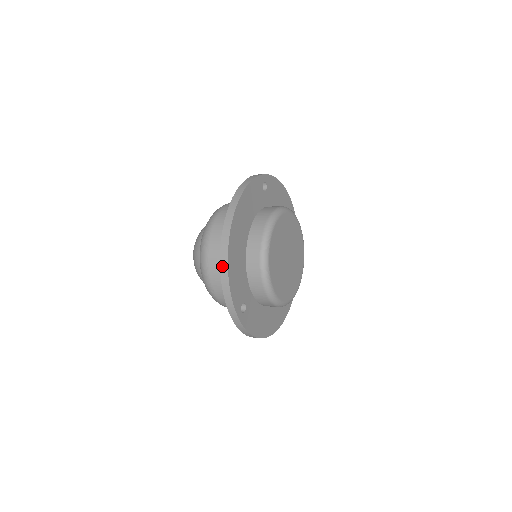
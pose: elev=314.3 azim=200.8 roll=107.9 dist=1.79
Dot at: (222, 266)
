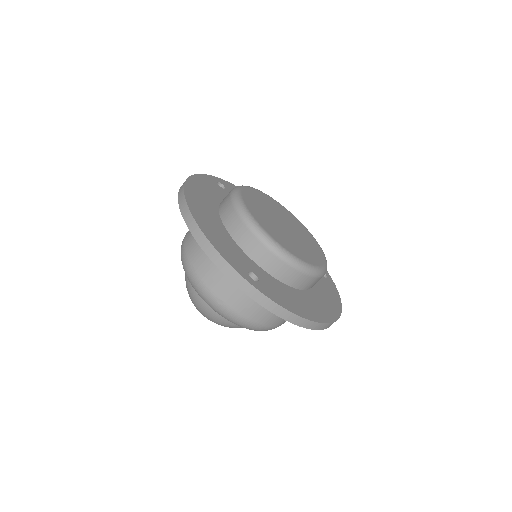
Dot at: (194, 233)
